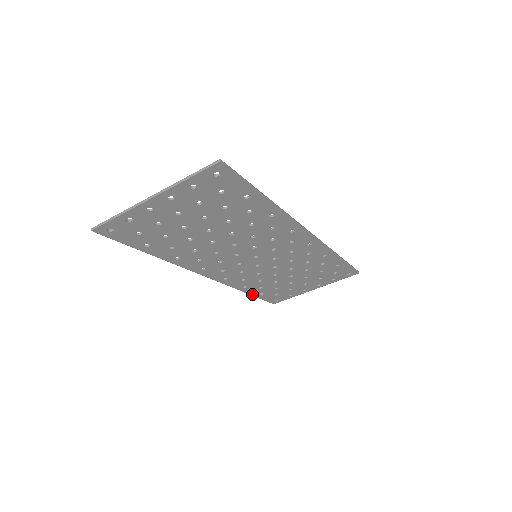
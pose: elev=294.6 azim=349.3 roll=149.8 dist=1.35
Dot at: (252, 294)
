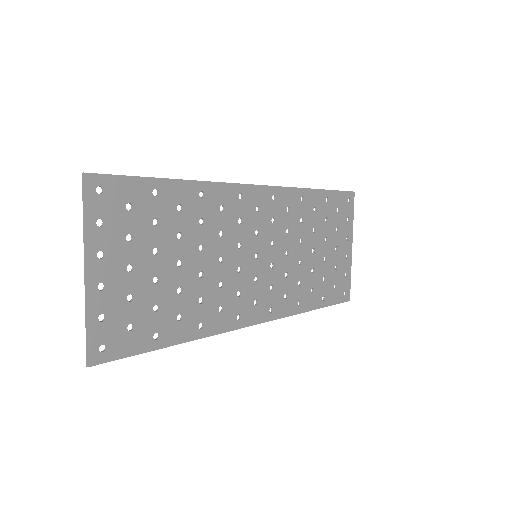
Dot at: (317, 307)
